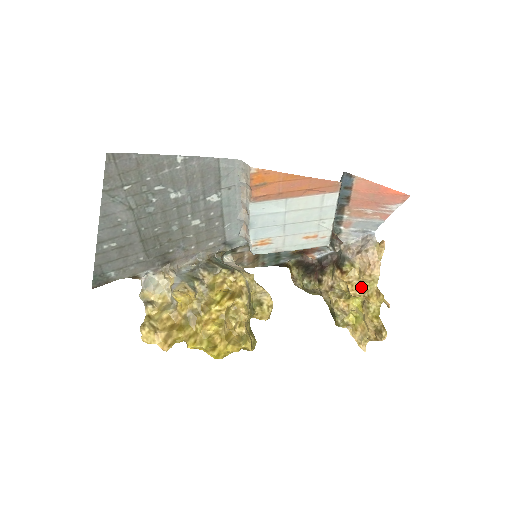
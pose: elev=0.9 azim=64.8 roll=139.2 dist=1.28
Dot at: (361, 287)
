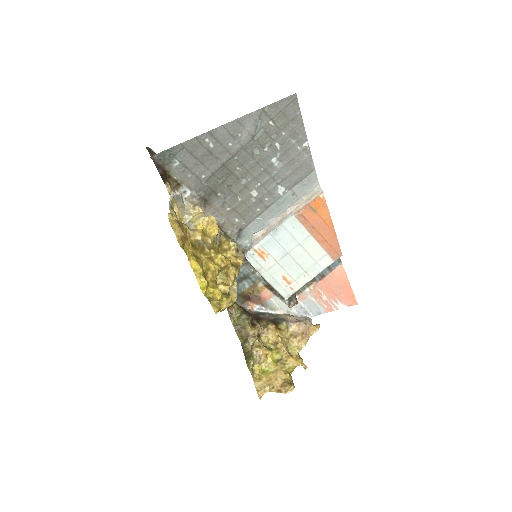
Dot at: (287, 346)
